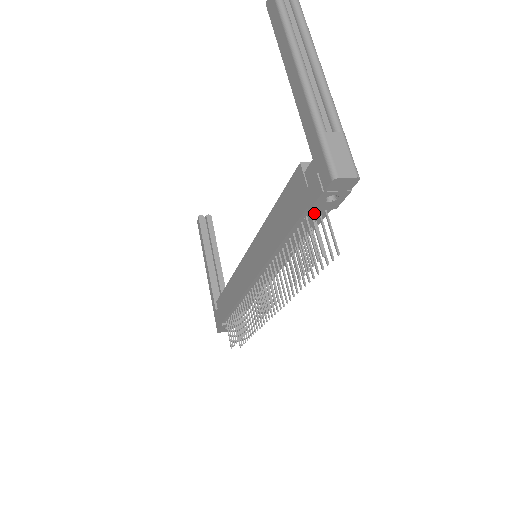
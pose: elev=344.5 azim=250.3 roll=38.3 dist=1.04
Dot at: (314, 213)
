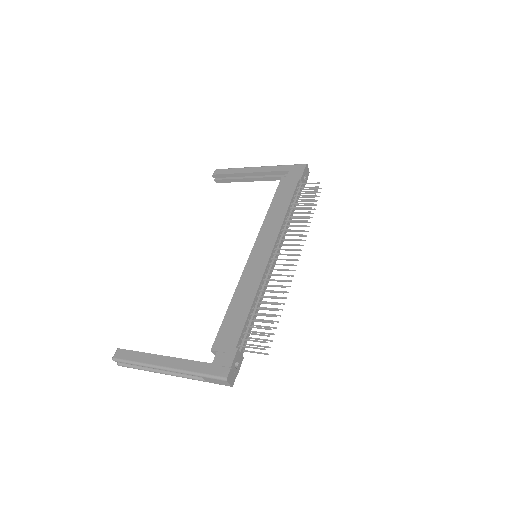
Dot at: (299, 187)
